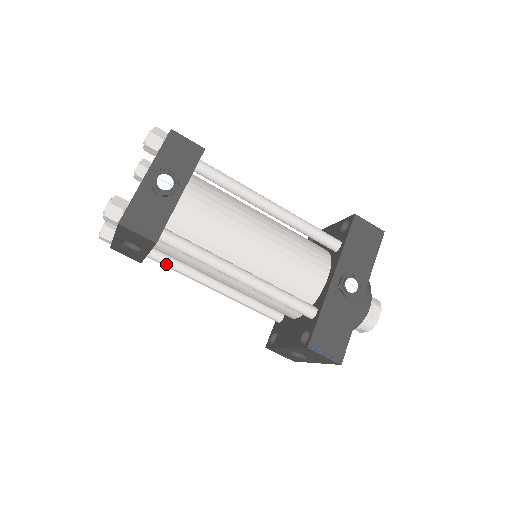
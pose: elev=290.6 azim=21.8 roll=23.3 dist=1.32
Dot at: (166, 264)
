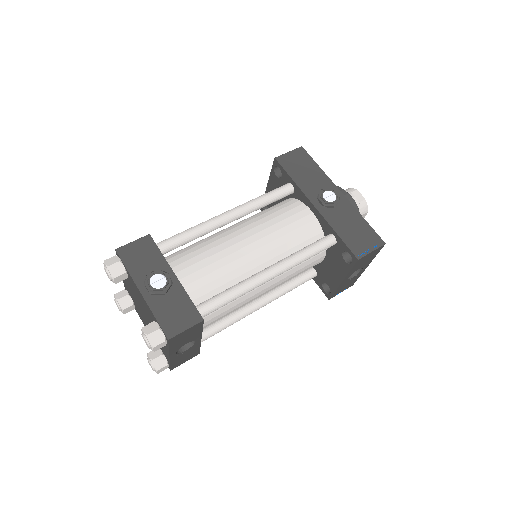
Dot at: (214, 333)
